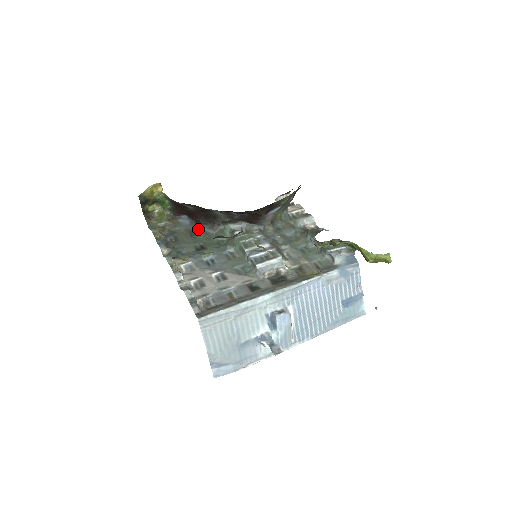
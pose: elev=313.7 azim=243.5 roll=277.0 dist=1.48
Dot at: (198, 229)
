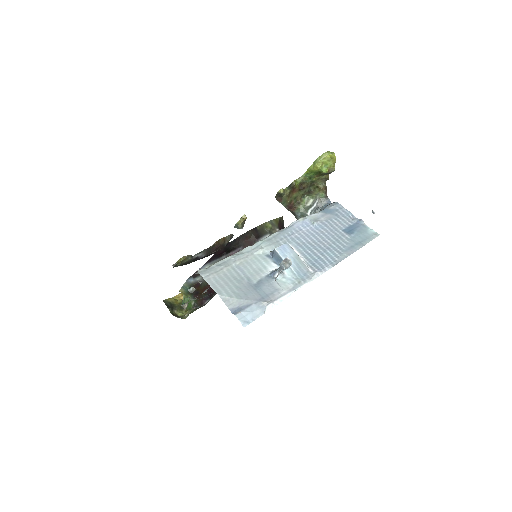
Dot at: (216, 293)
